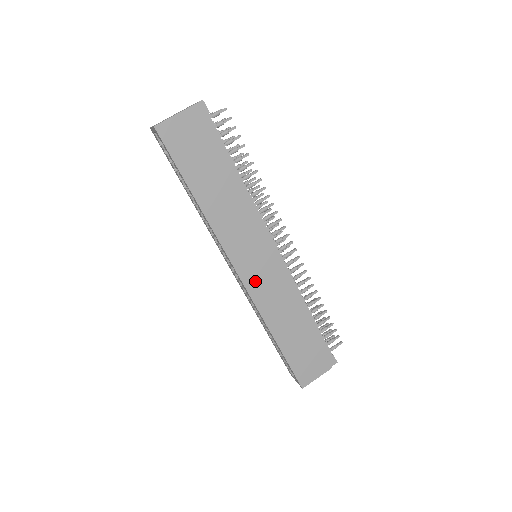
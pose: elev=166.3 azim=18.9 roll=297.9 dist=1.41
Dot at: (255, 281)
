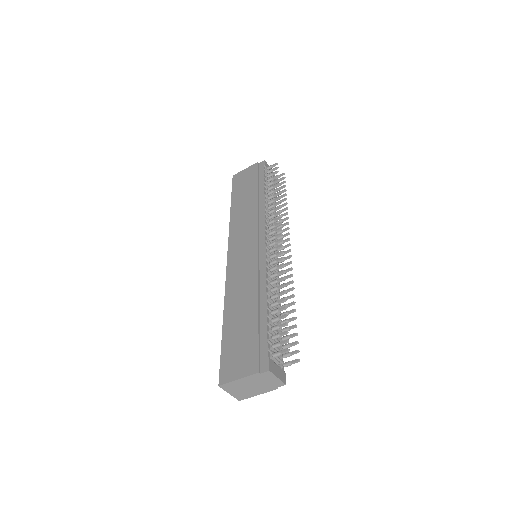
Dot at: (236, 263)
